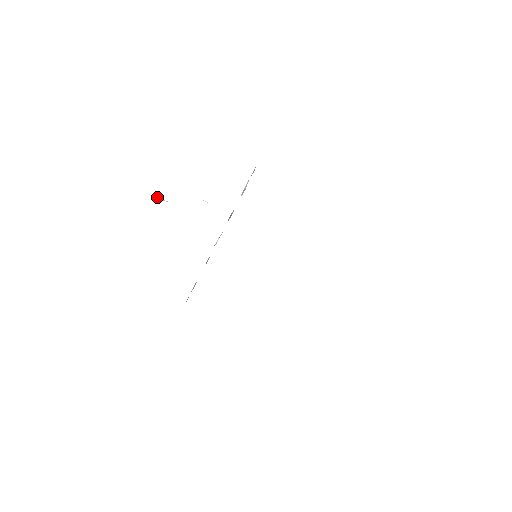
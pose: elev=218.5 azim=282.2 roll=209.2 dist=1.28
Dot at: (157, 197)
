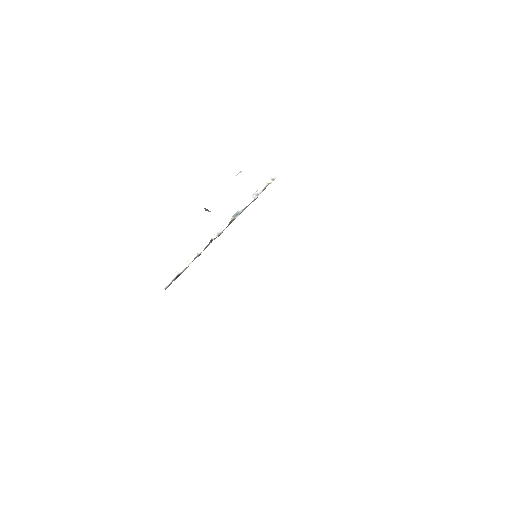
Dot at: (207, 209)
